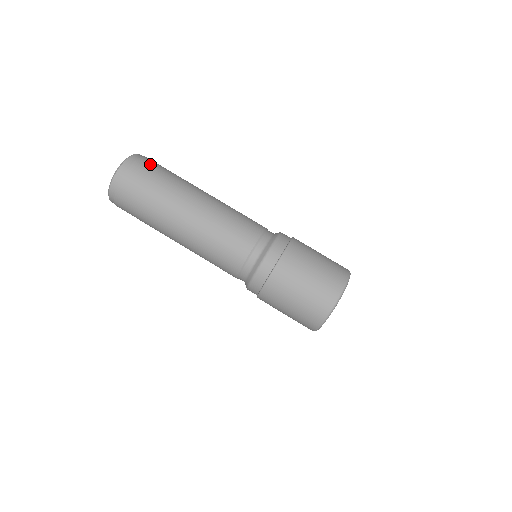
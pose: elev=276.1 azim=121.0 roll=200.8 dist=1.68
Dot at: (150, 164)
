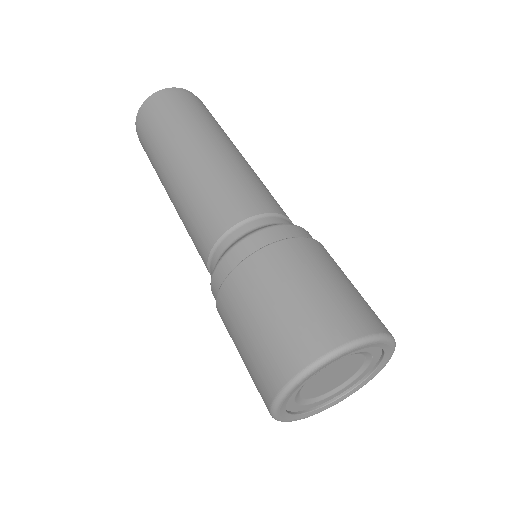
Dot at: (195, 101)
